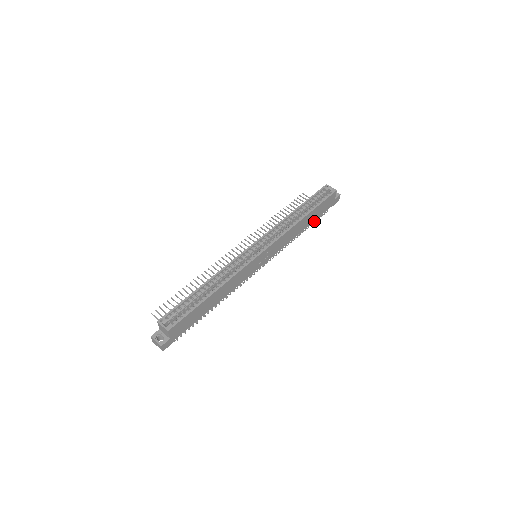
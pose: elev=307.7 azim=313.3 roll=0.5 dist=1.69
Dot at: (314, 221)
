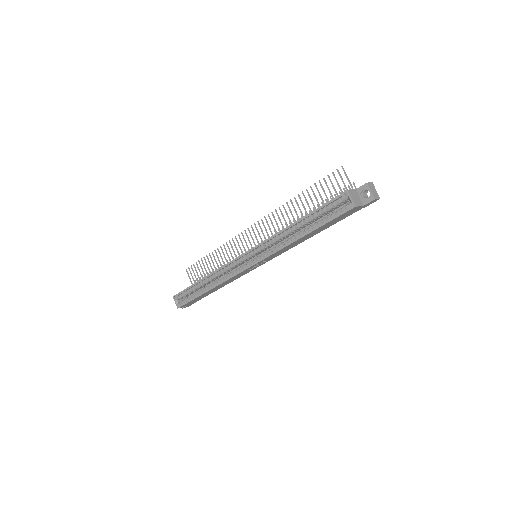
Dot at: occluded
